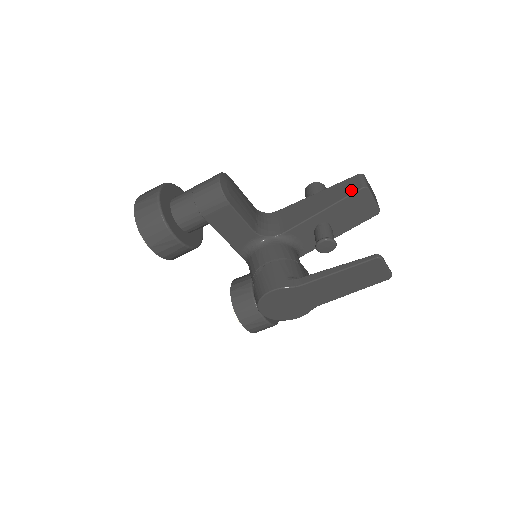
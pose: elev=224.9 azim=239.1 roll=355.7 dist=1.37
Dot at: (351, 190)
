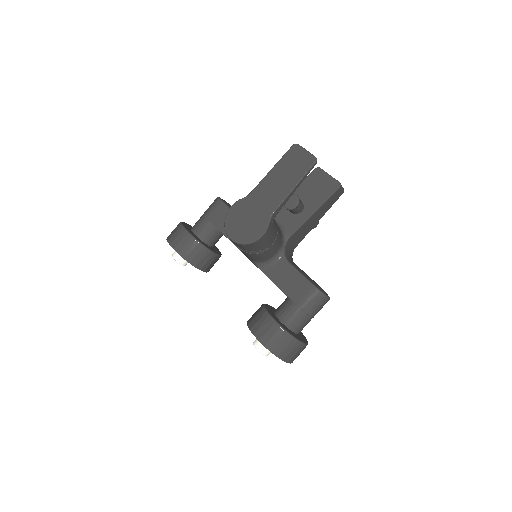
Dot at: (310, 176)
